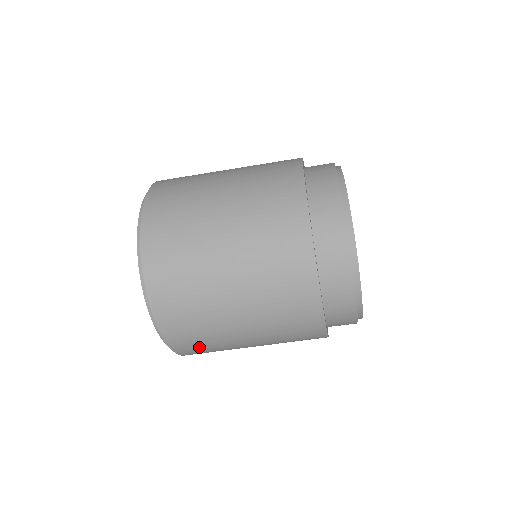
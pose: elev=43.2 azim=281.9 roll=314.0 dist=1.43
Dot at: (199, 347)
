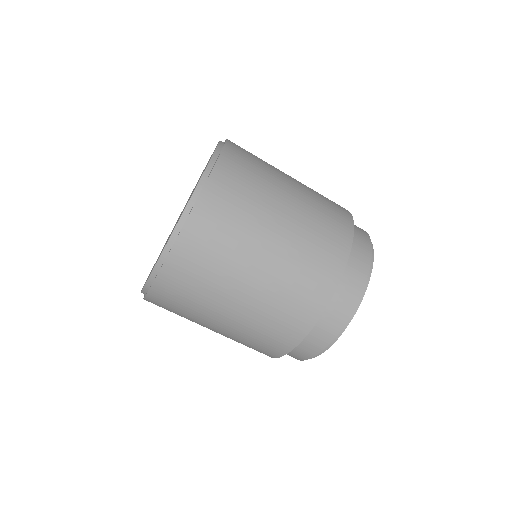
Dot at: (192, 275)
